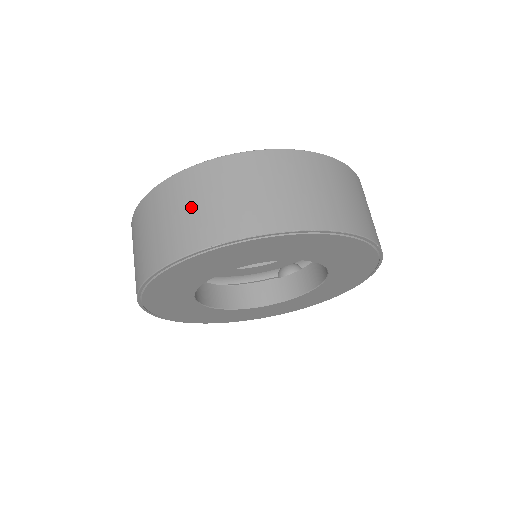
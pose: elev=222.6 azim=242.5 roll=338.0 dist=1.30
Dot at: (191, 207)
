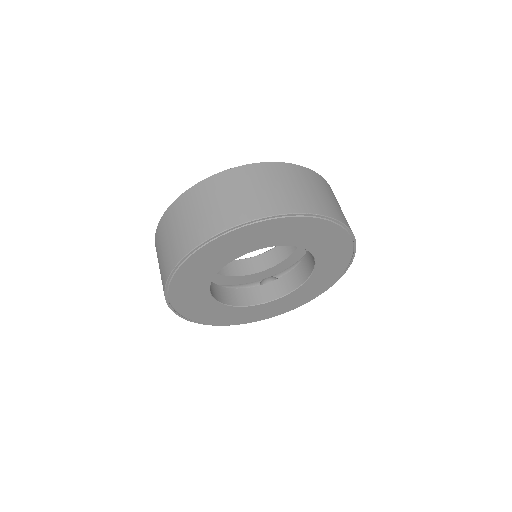
Dot at: (230, 196)
